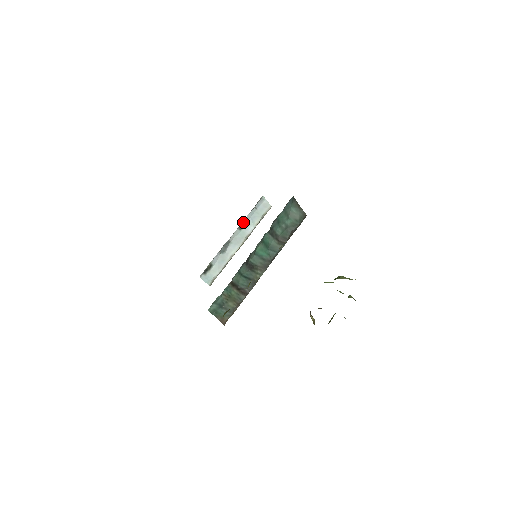
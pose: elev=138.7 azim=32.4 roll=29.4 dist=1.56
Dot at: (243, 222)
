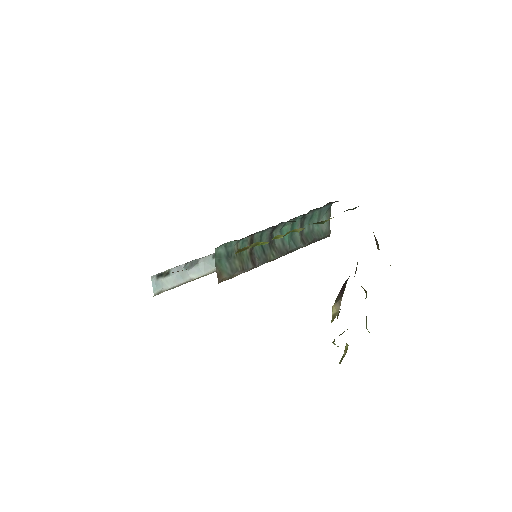
Dot at: occluded
